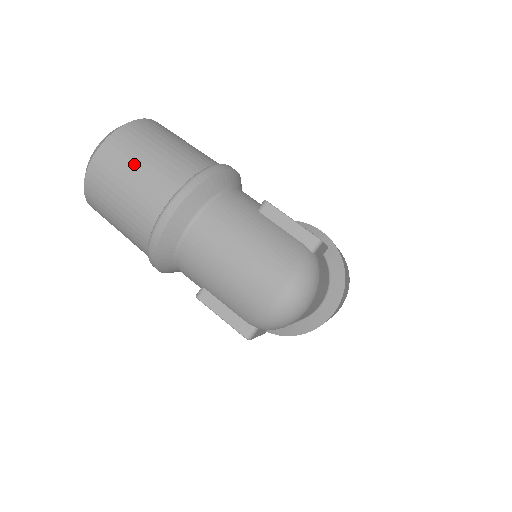
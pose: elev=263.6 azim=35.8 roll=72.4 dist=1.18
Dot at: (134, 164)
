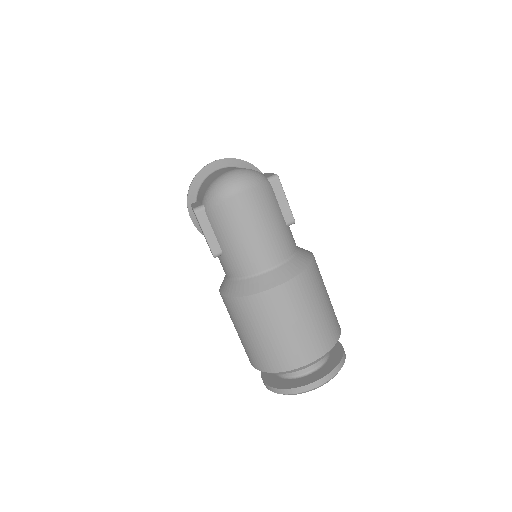
Dot at: occluded
